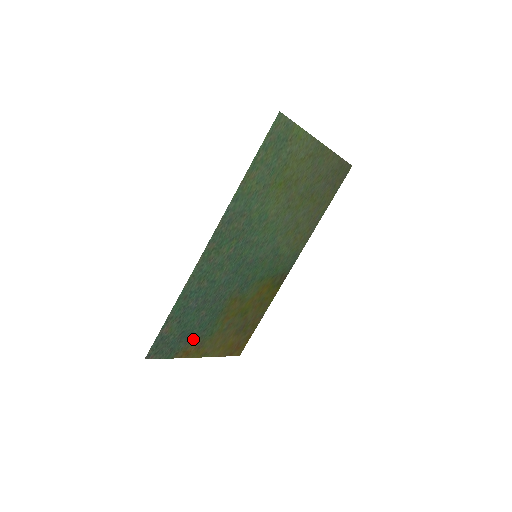
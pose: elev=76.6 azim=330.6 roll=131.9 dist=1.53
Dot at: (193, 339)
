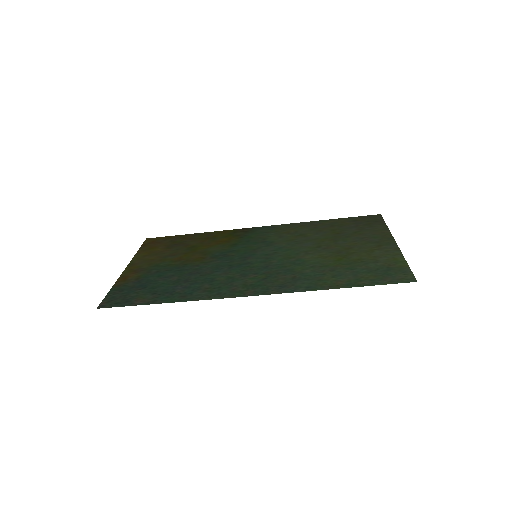
Dot at: (142, 277)
